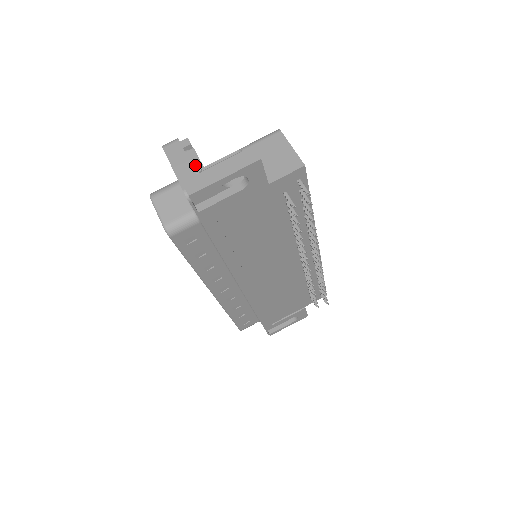
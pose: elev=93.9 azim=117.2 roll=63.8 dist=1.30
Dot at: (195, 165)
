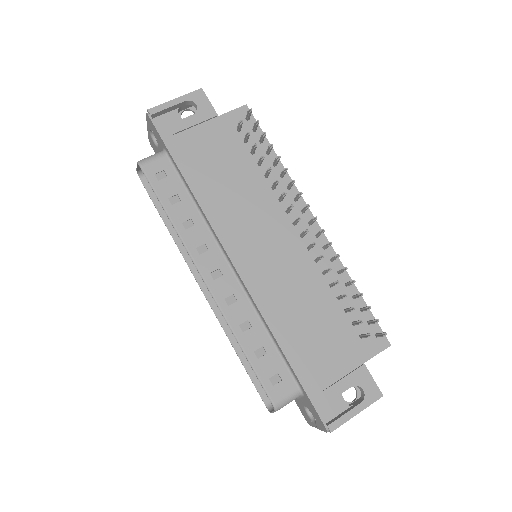
Dot at: occluded
